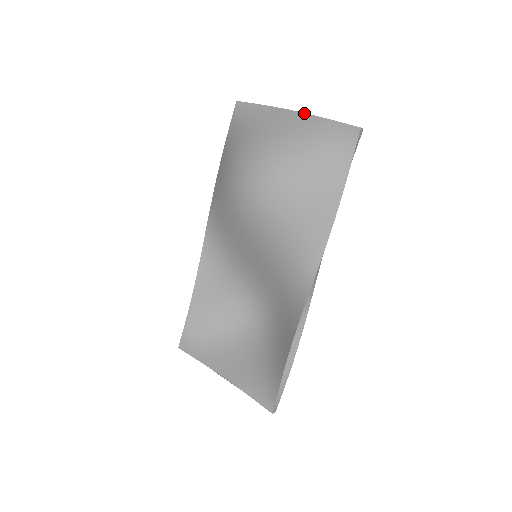
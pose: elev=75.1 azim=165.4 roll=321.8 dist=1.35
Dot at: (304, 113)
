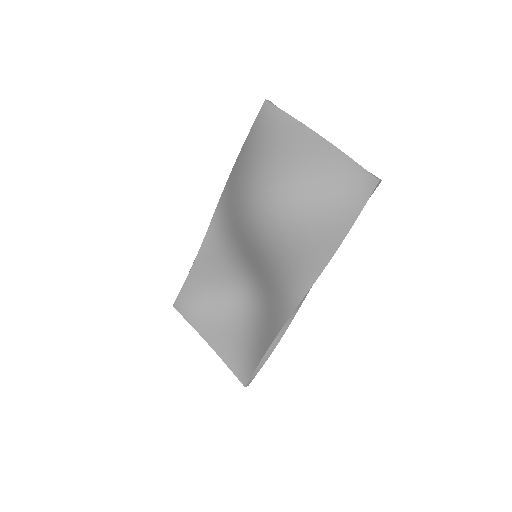
Dot at: (329, 142)
